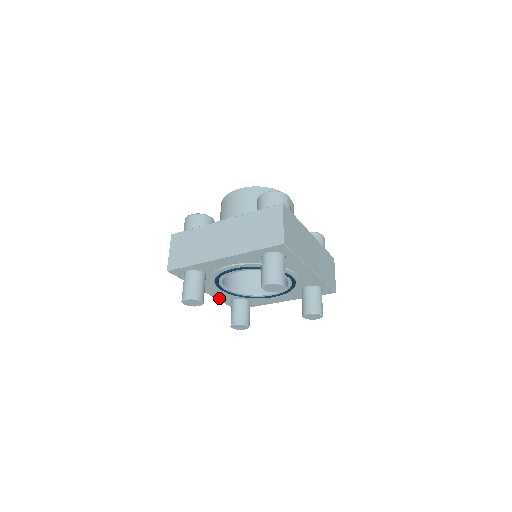
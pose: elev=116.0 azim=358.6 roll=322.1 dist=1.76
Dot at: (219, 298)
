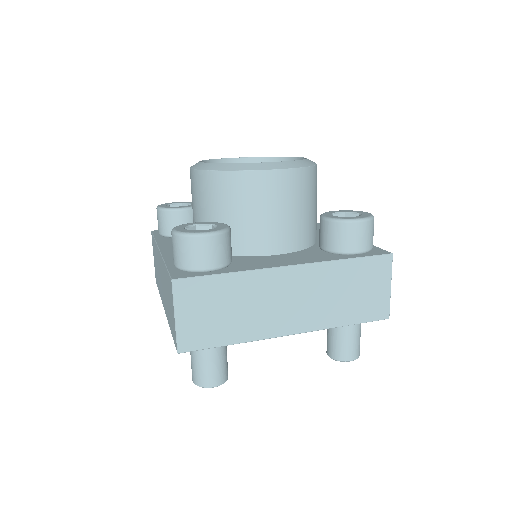
Dot at: occluded
